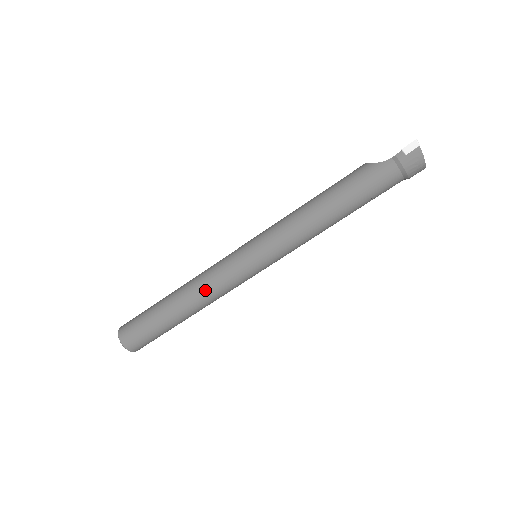
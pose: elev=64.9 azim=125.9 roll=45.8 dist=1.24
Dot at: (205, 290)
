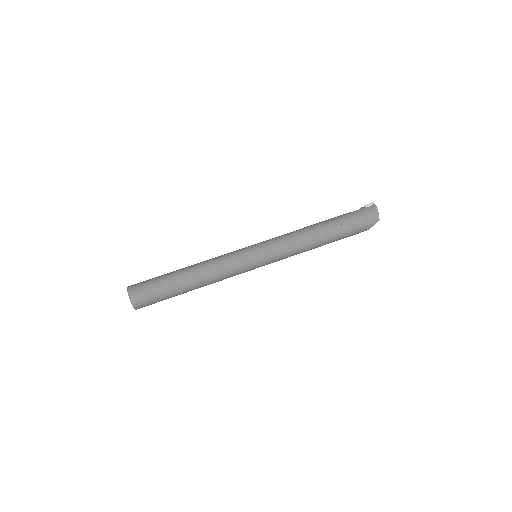
Dot at: (212, 262)
